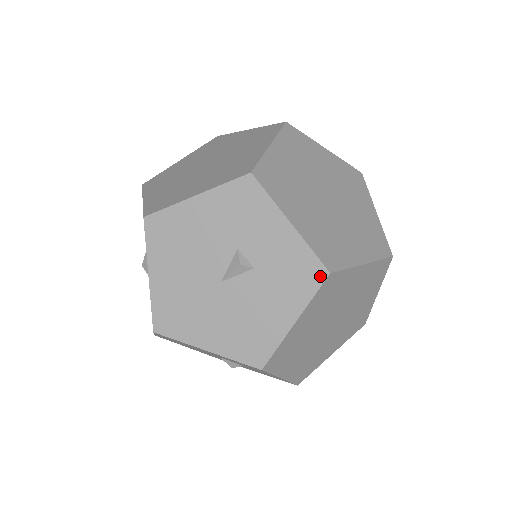
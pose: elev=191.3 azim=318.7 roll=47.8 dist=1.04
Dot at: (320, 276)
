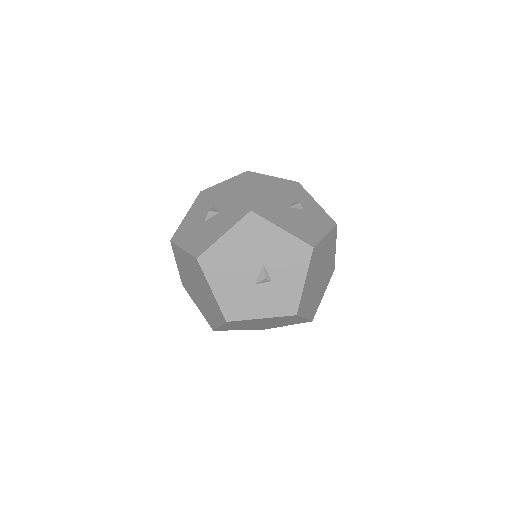
Dot at: (333, 224)
